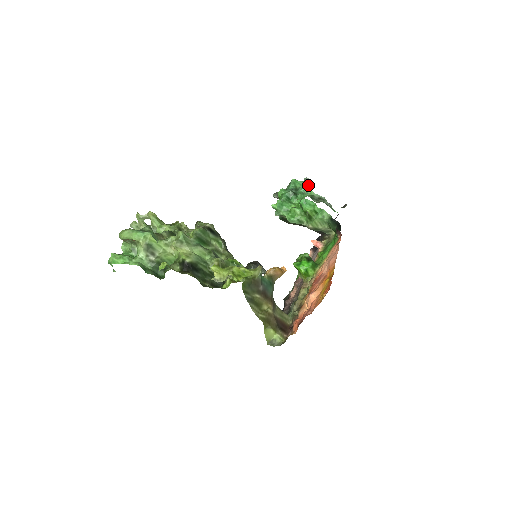
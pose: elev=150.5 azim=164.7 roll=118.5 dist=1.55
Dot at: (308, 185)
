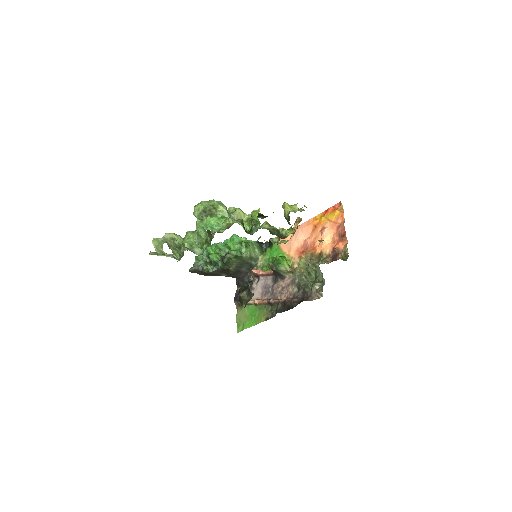
Dot at: occluded
